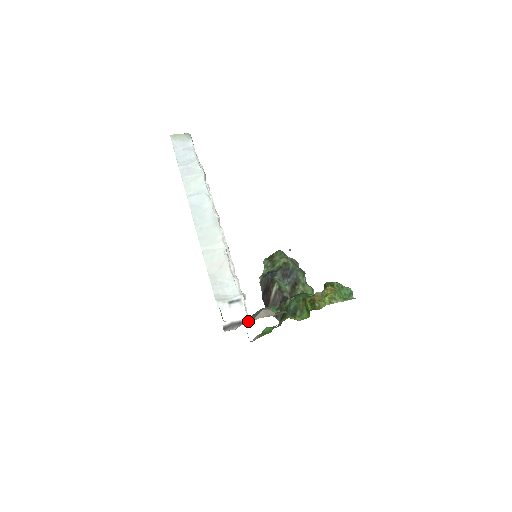
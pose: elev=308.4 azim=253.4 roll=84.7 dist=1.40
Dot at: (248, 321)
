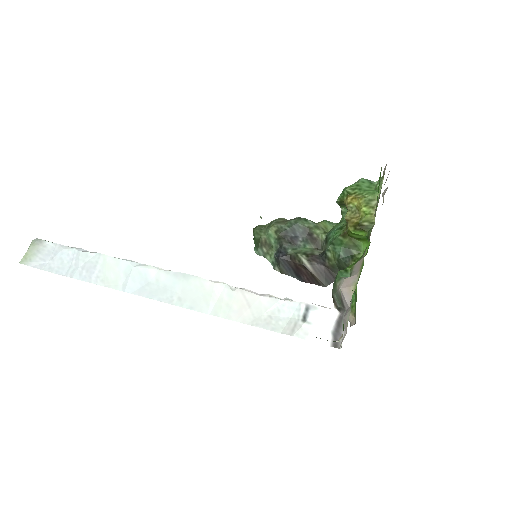
Dot at: (341, 313)
